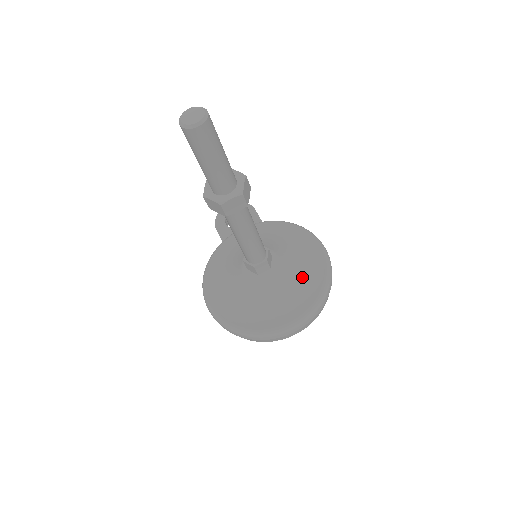
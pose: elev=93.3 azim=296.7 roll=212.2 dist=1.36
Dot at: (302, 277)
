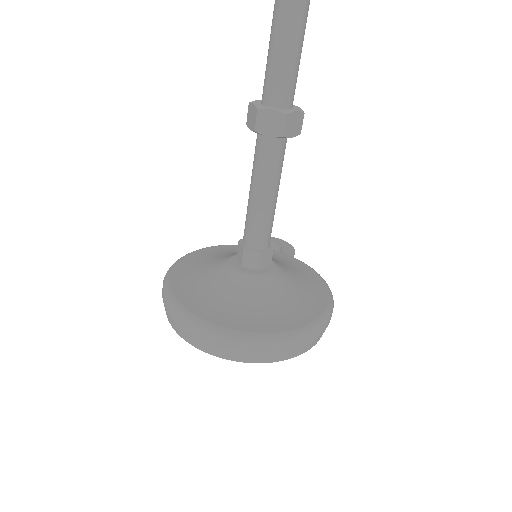
Dot at: (283, 305)
